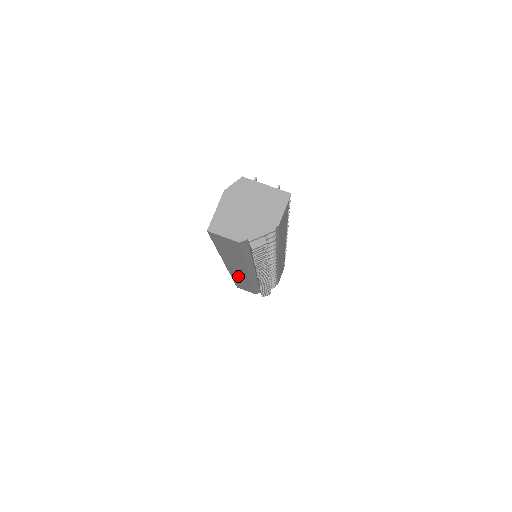
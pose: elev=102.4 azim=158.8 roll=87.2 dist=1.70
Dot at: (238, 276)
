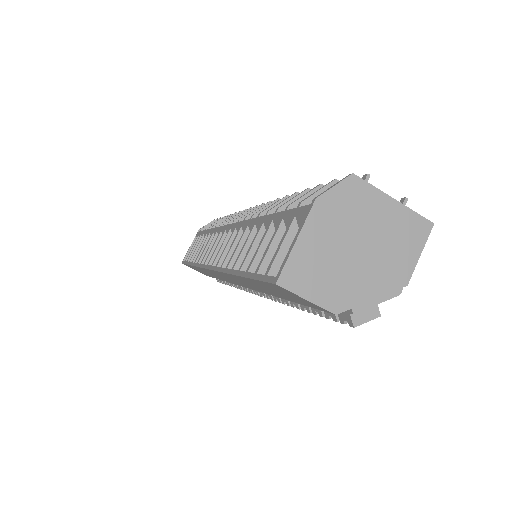
Dot at: occluded
